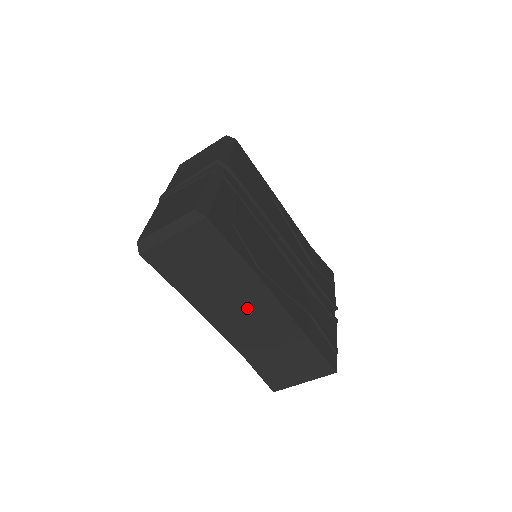
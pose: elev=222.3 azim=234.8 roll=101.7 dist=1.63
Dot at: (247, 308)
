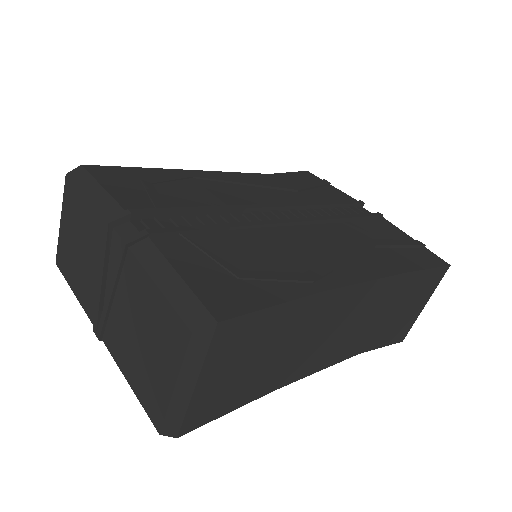
Dot at: (332, 325)
